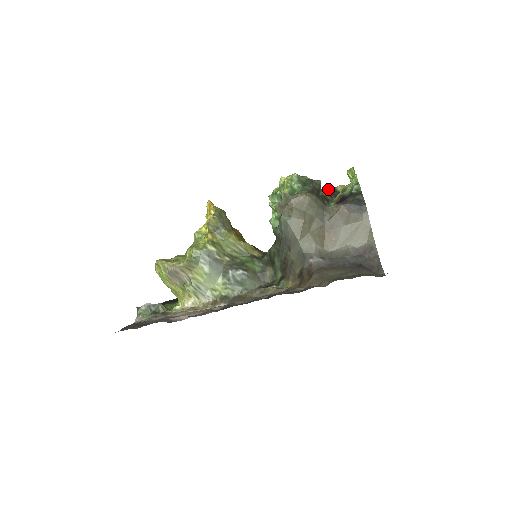
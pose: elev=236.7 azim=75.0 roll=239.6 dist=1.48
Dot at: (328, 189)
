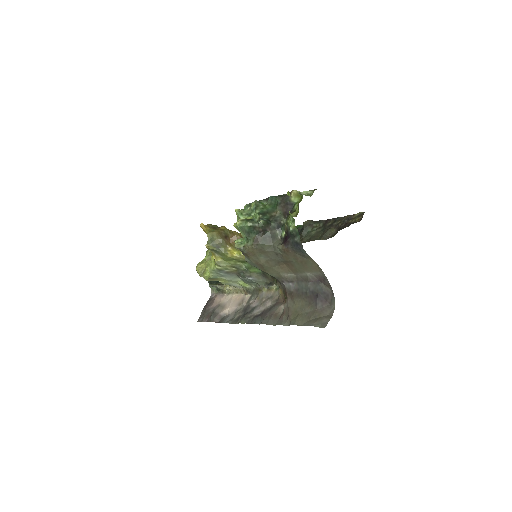
Dot at: (285, 196)
